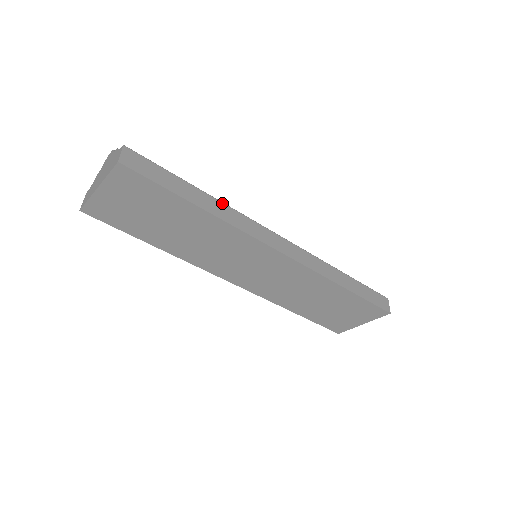
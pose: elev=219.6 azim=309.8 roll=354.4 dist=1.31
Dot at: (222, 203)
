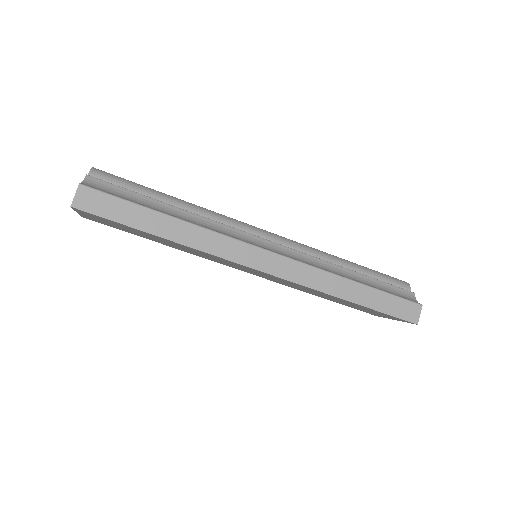
Dot at: (193, 225)
